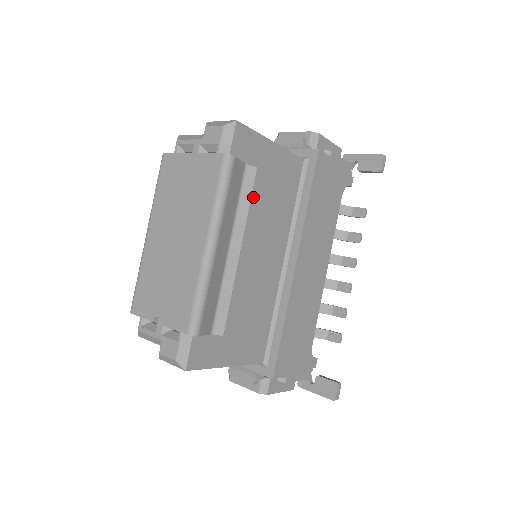
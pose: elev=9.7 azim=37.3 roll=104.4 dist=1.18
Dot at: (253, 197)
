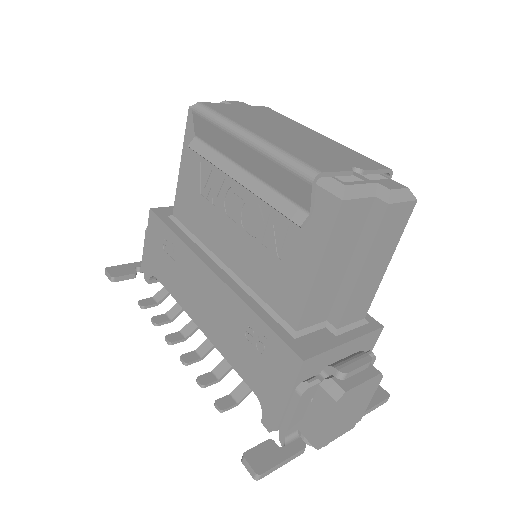
Dot at: occluded
